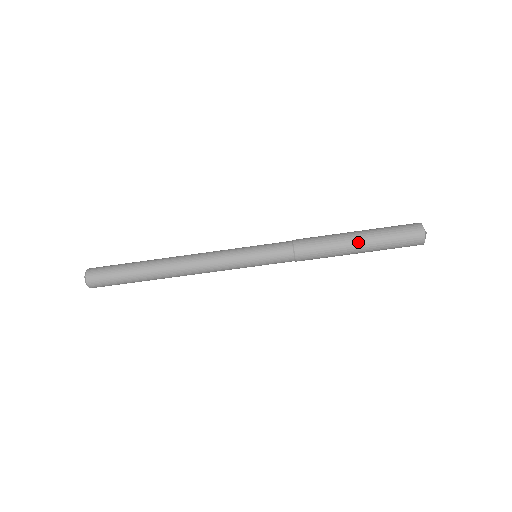
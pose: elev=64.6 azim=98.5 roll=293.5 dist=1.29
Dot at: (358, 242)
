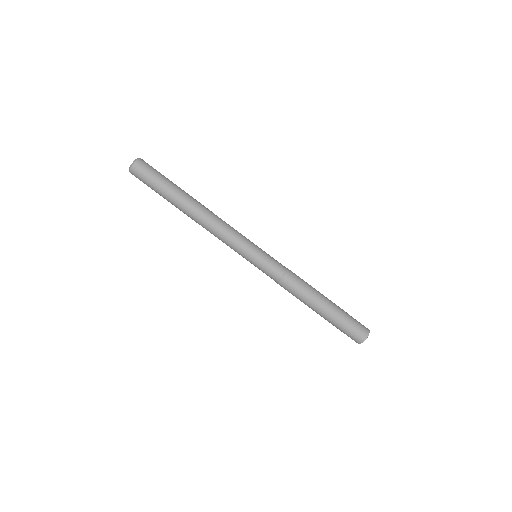
Dot at: (323, 309)
